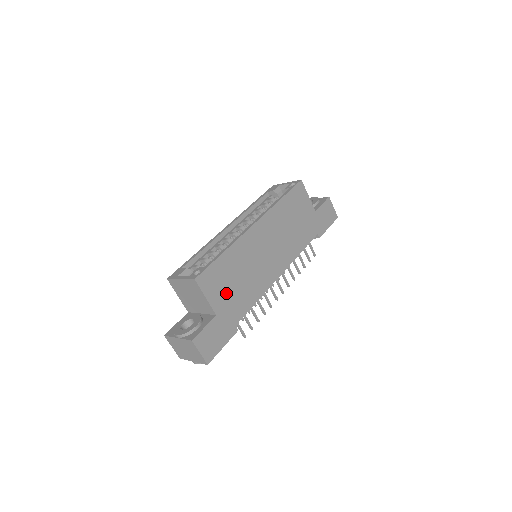
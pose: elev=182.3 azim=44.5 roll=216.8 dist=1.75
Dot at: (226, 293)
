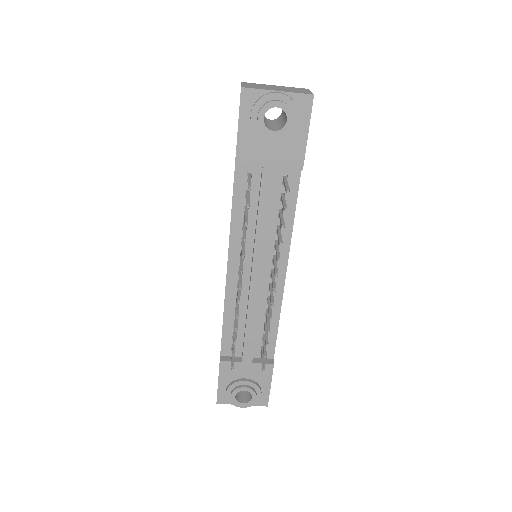
Dot at: occluded
